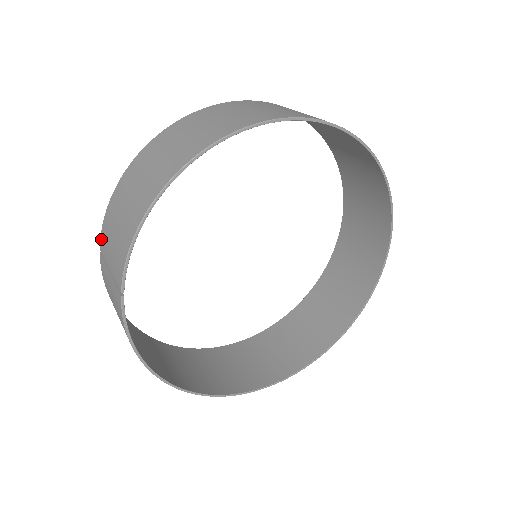
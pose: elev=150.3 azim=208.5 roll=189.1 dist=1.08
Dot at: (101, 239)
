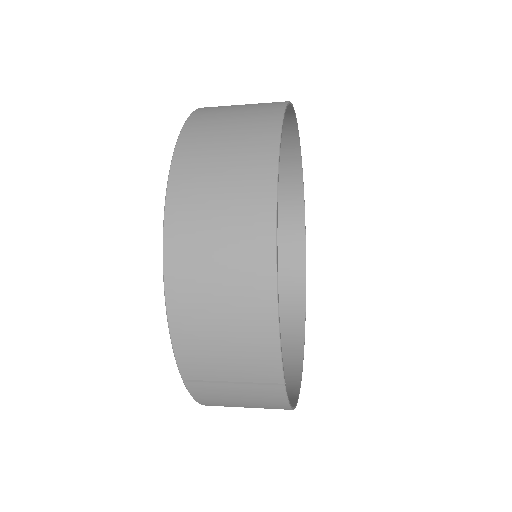
Dot at: (184, 370)
